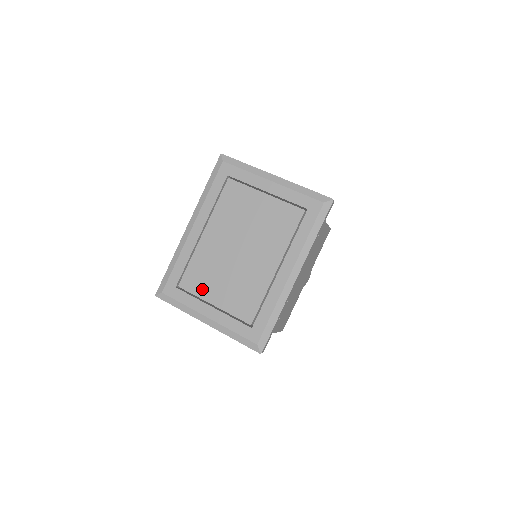
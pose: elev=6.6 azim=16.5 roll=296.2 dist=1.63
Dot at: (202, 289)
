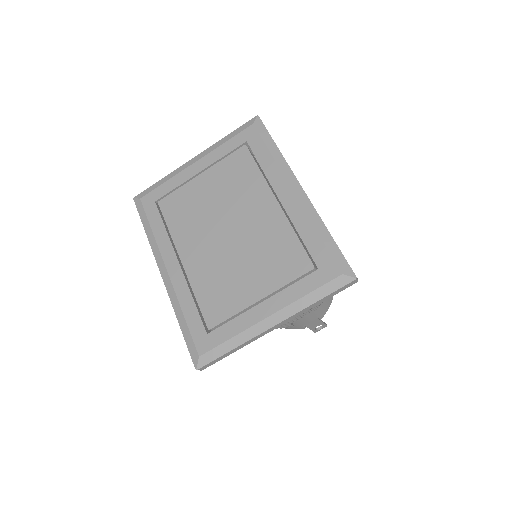
Dot at: (233, 302)
